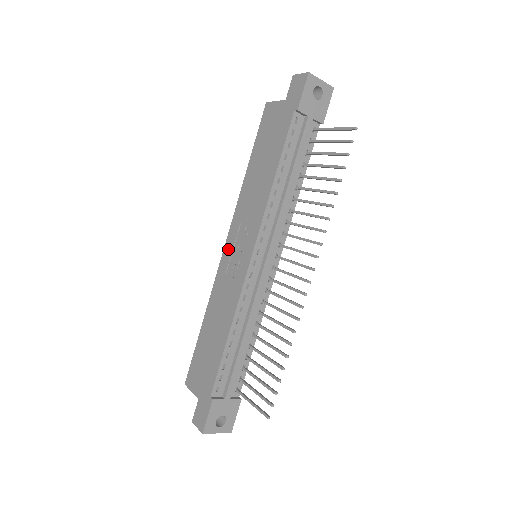
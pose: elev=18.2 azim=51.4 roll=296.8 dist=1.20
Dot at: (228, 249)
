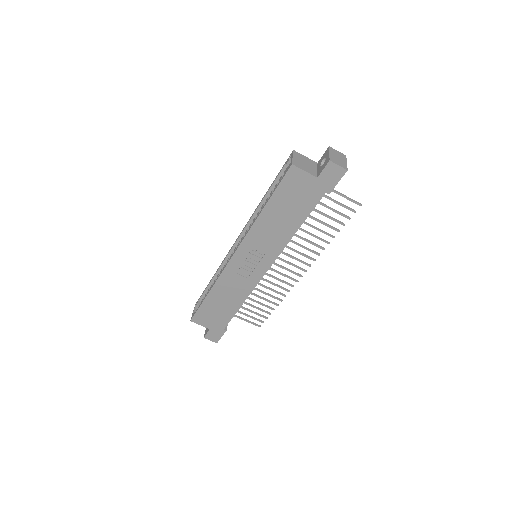
Dot at: (238, 259)
